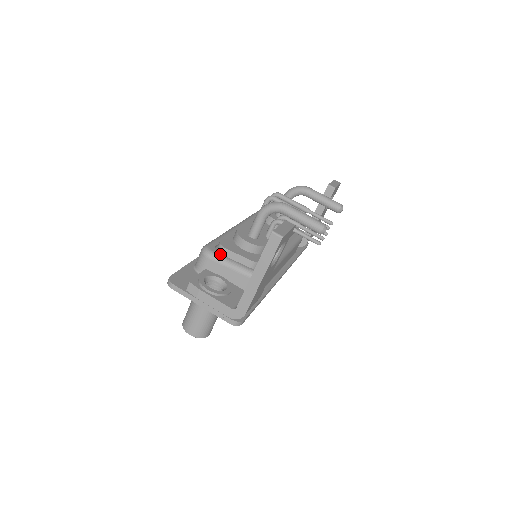
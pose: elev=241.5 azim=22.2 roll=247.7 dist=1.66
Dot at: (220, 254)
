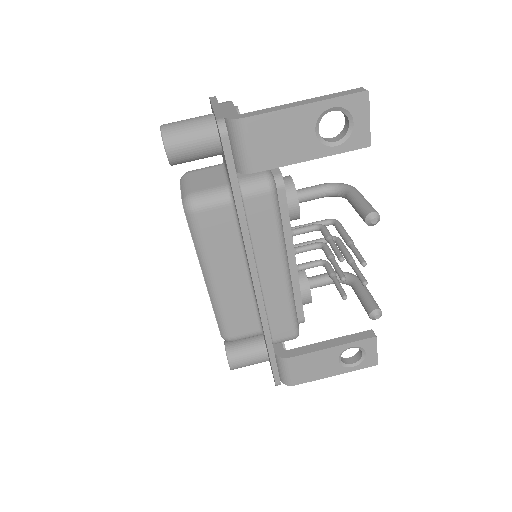
Dot at: occluded
